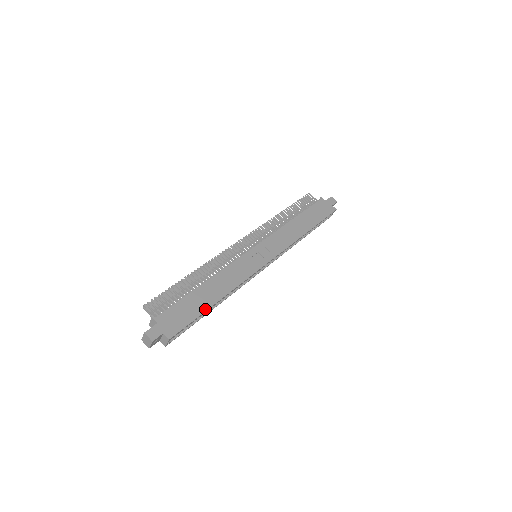
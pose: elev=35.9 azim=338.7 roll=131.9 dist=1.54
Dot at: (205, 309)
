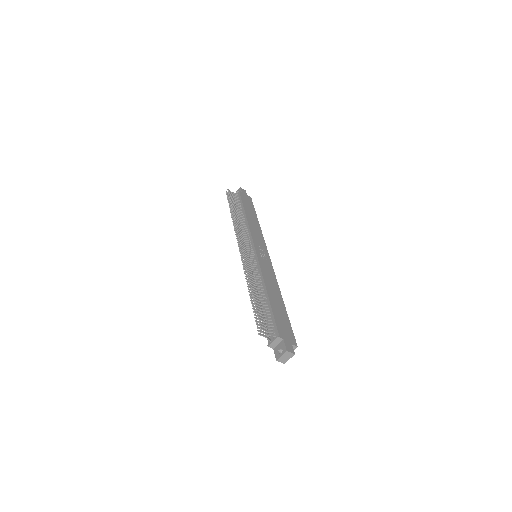
Dot at: (286, 312)
